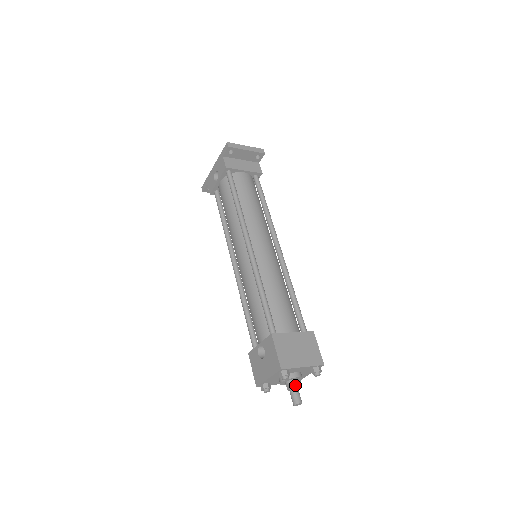
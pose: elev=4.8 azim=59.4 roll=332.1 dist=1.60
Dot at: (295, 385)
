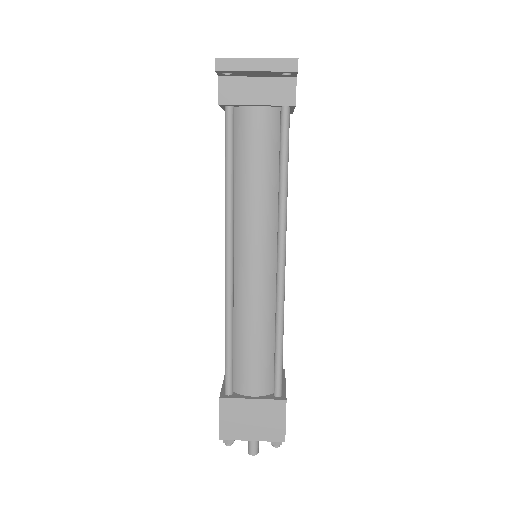
Dot at: occluded
